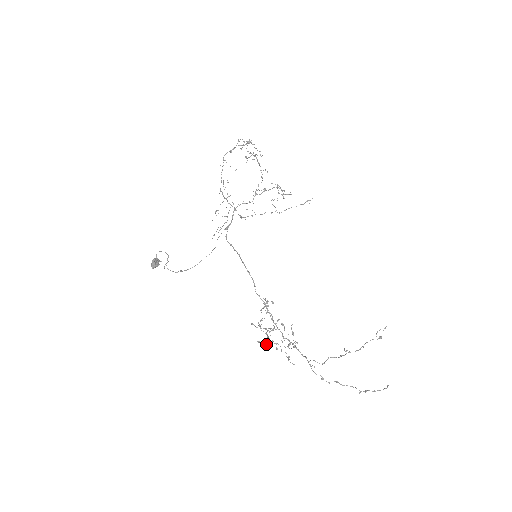
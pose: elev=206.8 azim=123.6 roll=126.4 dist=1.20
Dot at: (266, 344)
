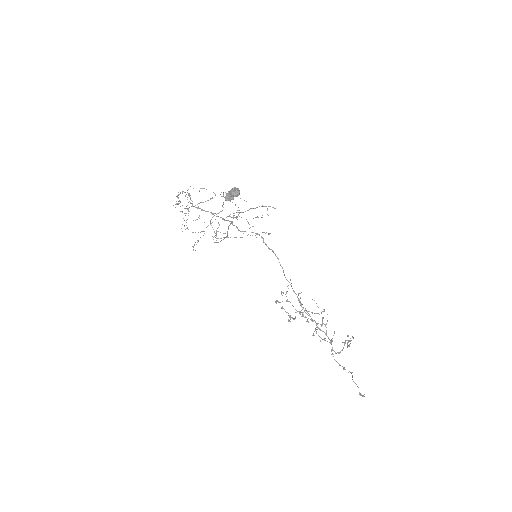
Dot at: (306, 321)
